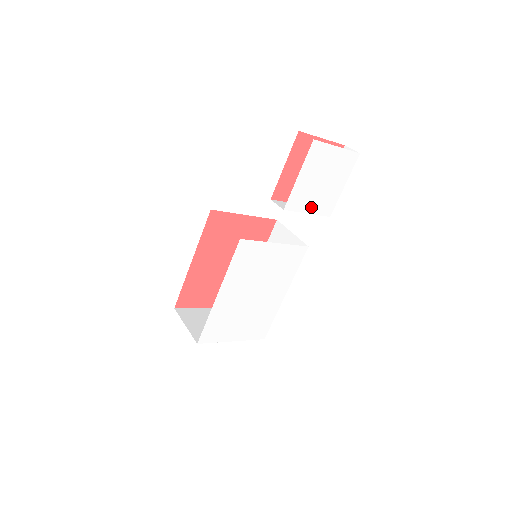
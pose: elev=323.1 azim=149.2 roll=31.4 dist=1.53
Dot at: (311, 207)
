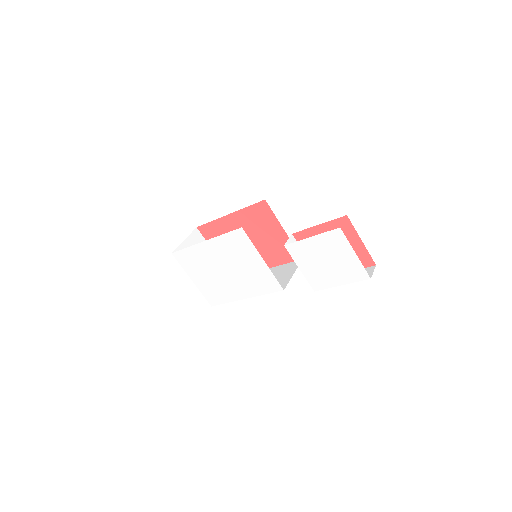
Dot at: (305, 268)
